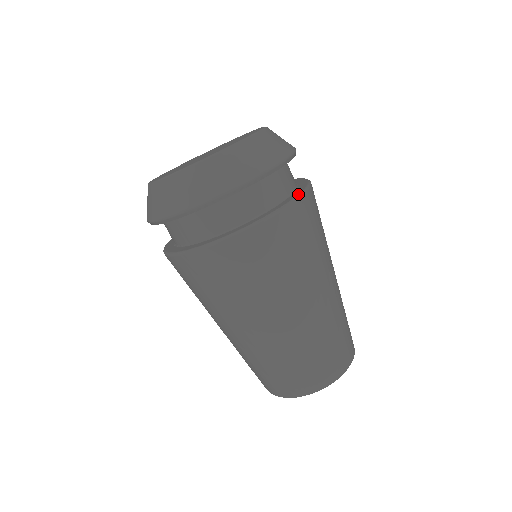
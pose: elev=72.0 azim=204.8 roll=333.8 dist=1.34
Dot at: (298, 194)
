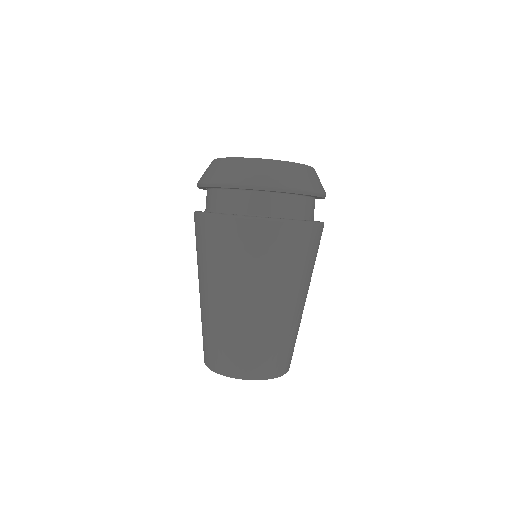
Dot at: occluded
